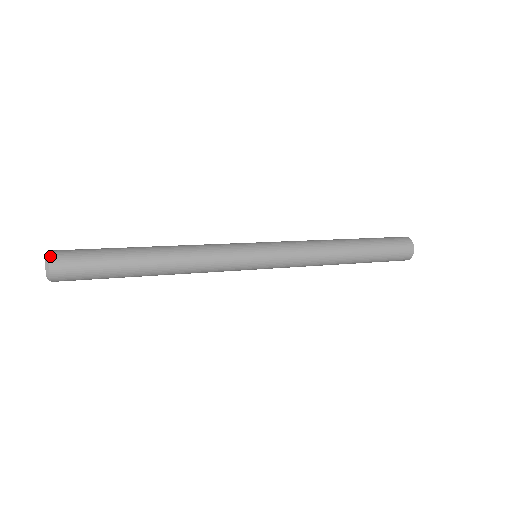
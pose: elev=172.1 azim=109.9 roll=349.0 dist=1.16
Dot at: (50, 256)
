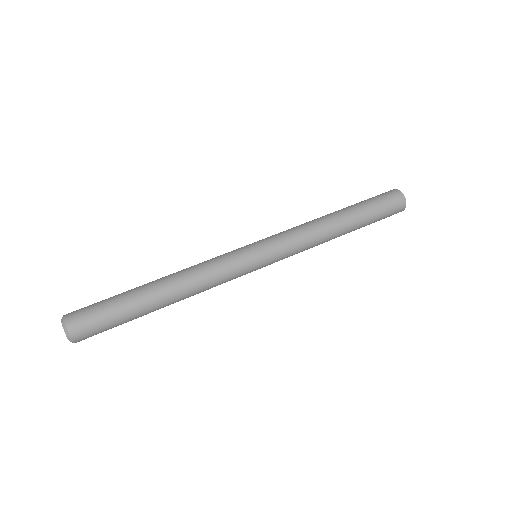
Dot at: (67, 326)
